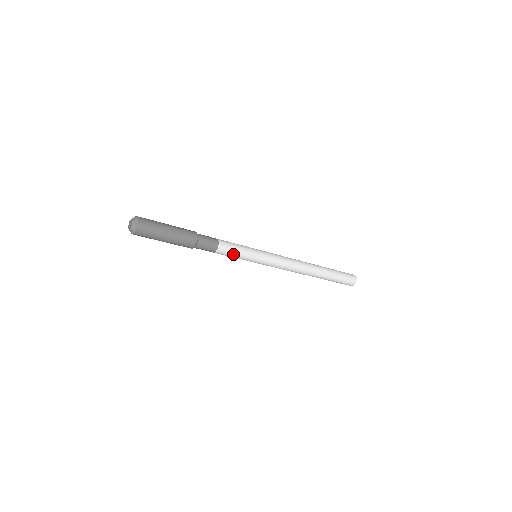
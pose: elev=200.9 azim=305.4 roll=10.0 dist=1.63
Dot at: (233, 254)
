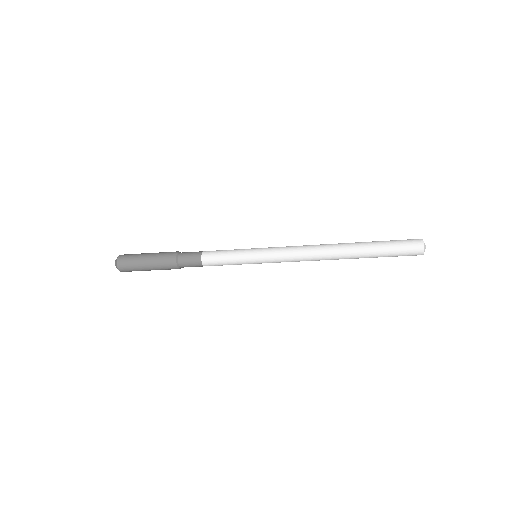
Dot at: (222, 256)
